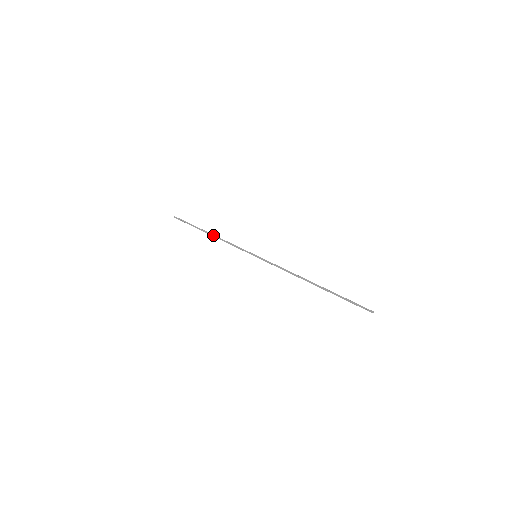
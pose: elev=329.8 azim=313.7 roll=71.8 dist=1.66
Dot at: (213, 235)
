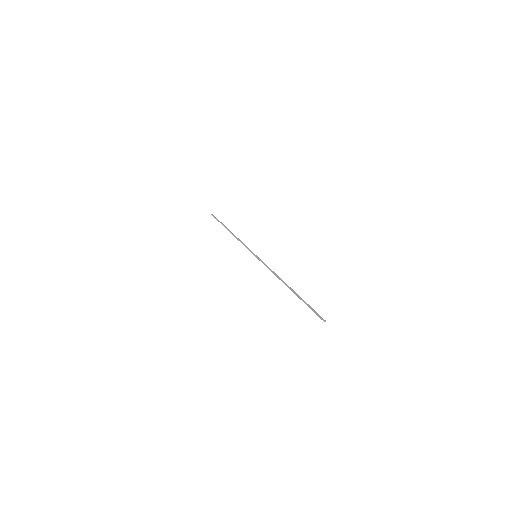
Dot at: (232, 234)
